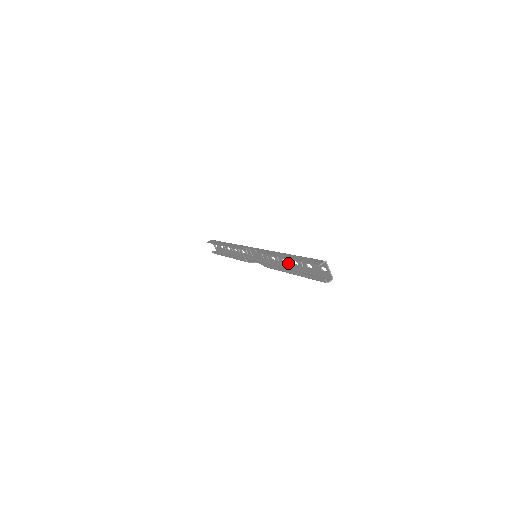
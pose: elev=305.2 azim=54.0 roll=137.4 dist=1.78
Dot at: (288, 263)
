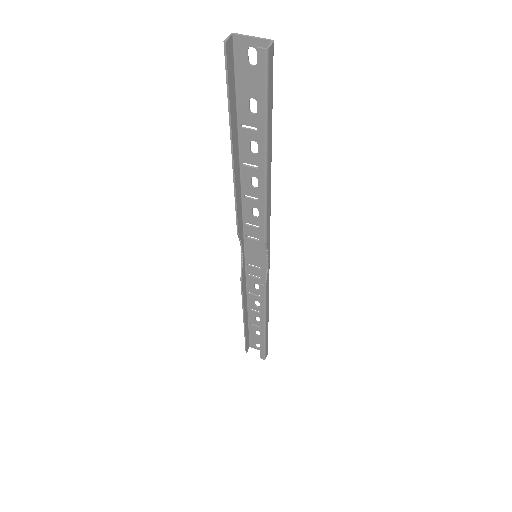
Dot at: occluded
